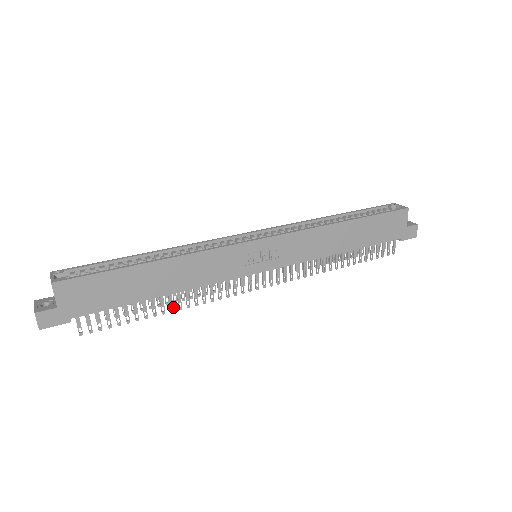
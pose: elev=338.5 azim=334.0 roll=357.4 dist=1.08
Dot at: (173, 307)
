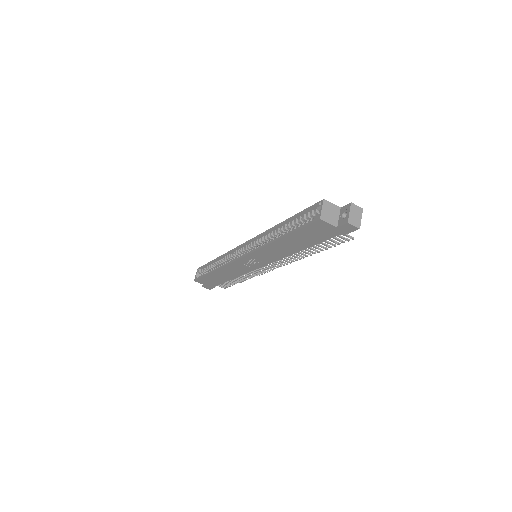
Dot at: occluded
